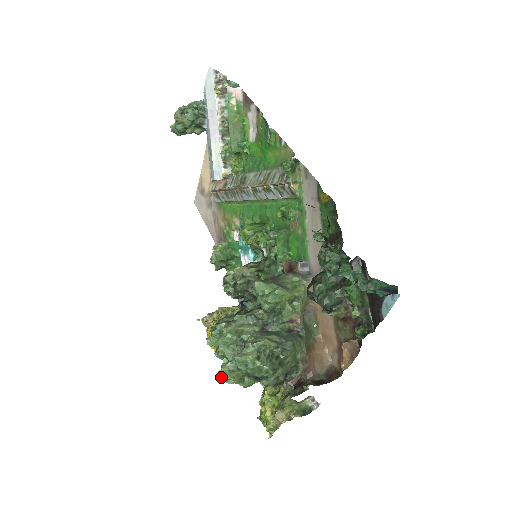
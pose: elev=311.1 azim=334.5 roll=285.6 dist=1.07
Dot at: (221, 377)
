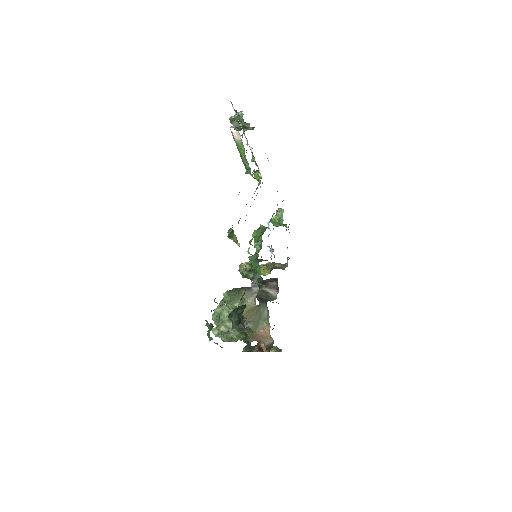
Dot at: occluded
